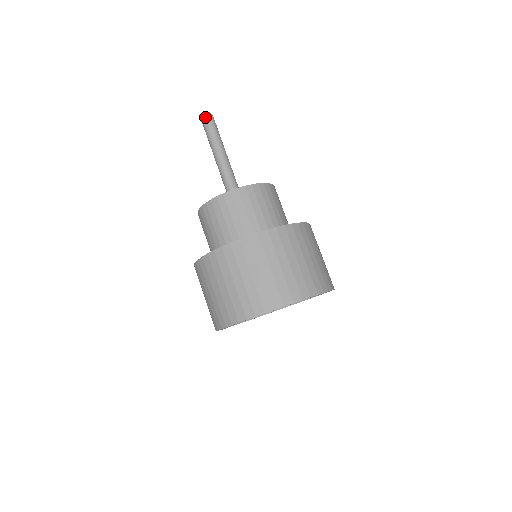
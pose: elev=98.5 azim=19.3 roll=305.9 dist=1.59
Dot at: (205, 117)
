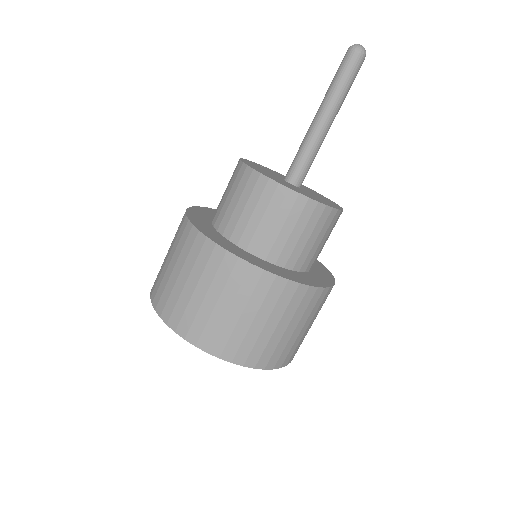
Dot at: (359, 56)
